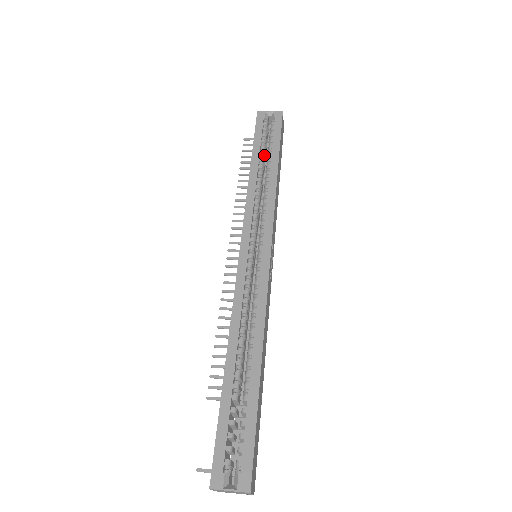
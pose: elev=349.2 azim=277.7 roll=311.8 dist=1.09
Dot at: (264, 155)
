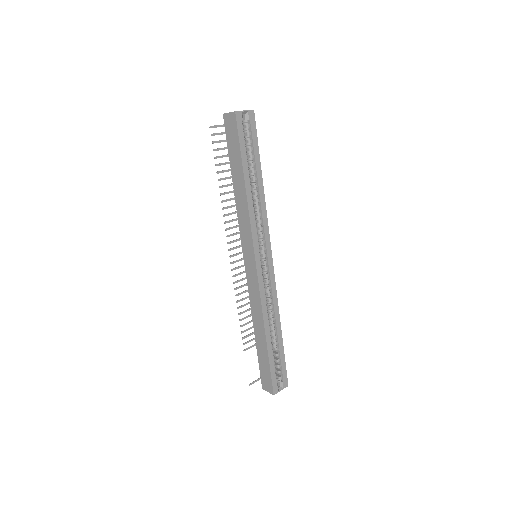
Dot at: (247, 164)
